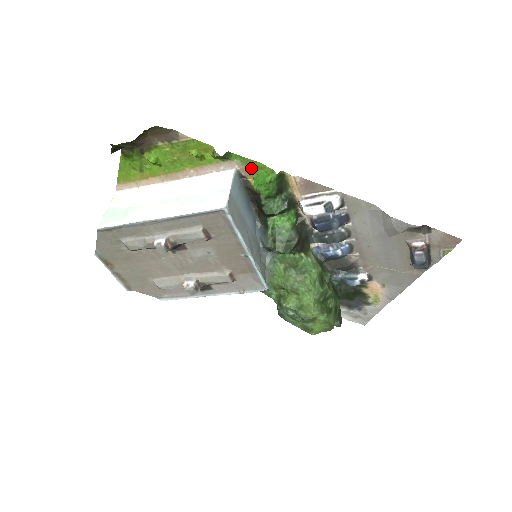
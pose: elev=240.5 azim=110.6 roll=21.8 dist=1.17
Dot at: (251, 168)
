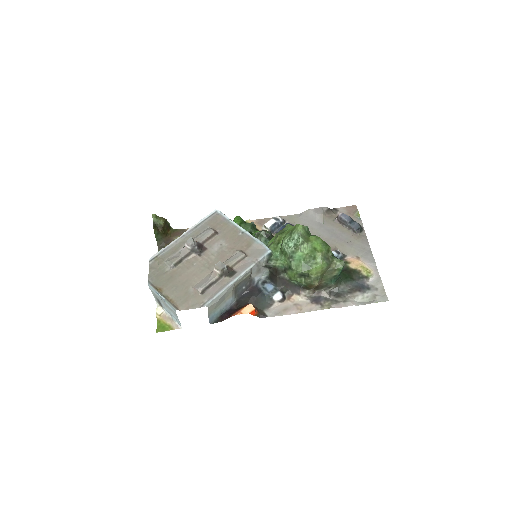
Dot at: occluded
